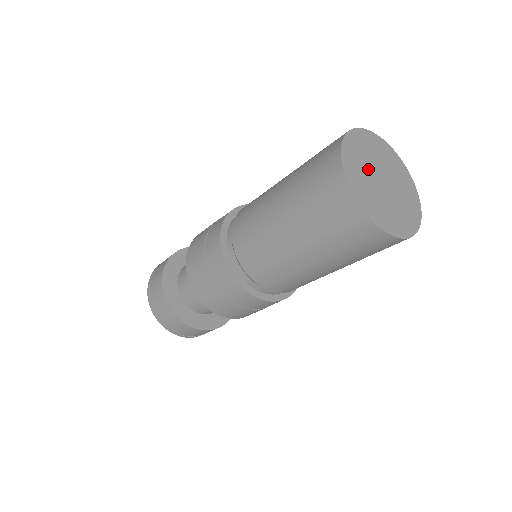
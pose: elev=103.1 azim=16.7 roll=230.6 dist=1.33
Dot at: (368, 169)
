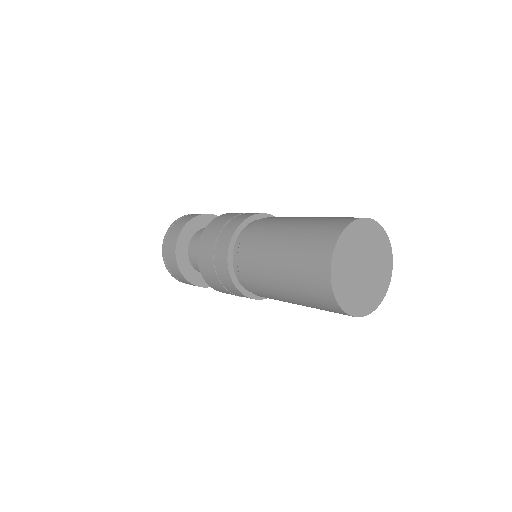
Dot at: (362, 249)
